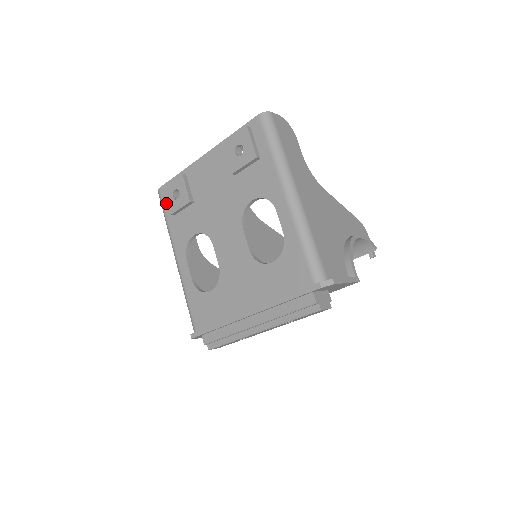
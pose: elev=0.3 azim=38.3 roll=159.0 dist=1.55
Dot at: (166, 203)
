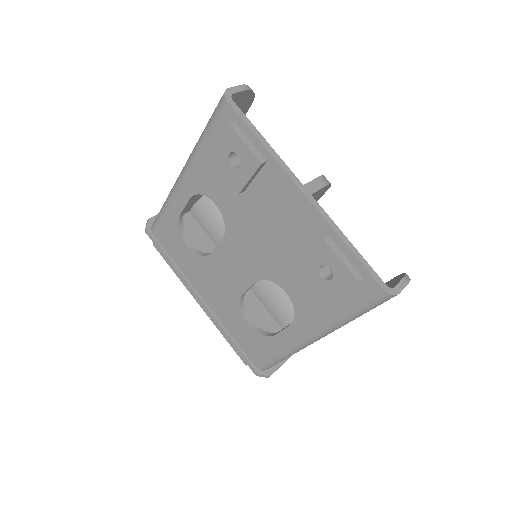
Dot at: (219, 130)
